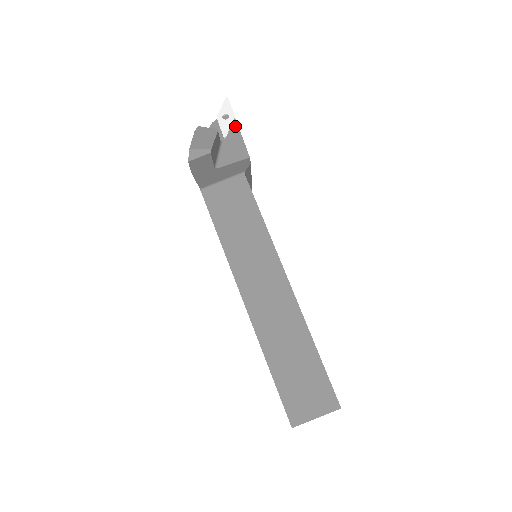
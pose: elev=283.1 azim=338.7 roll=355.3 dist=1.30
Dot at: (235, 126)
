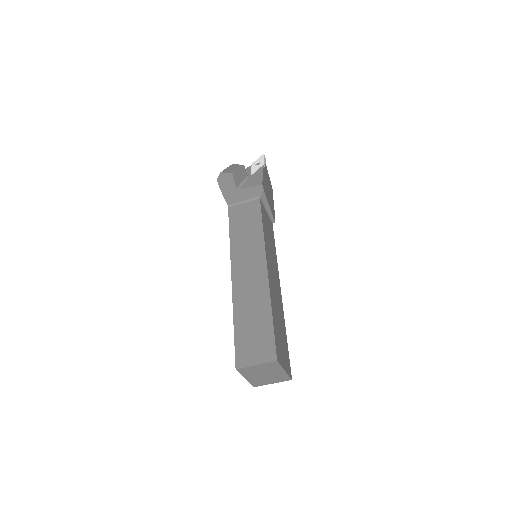
Dot at: (261, 168)
